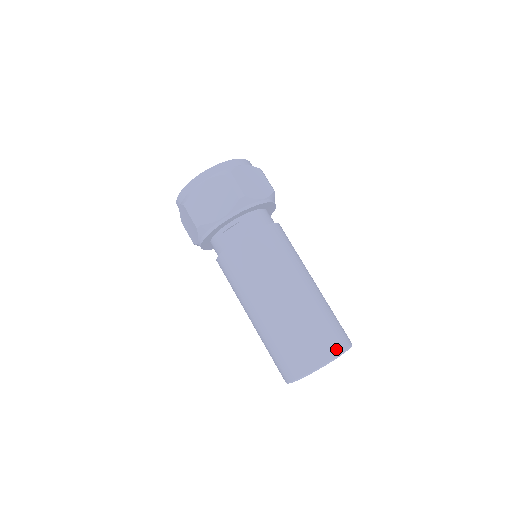
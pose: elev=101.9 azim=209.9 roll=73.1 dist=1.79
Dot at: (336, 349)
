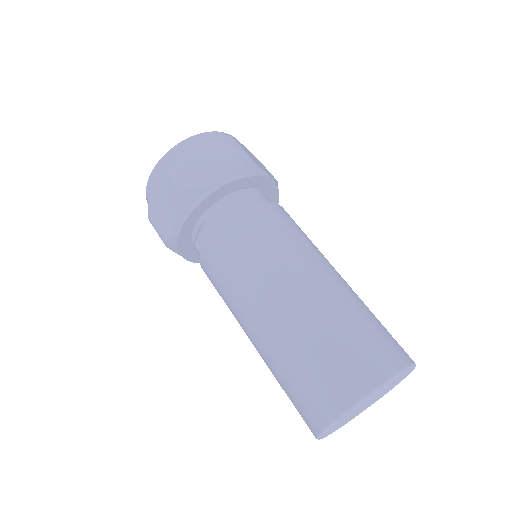
Dot at: (355, 389)
